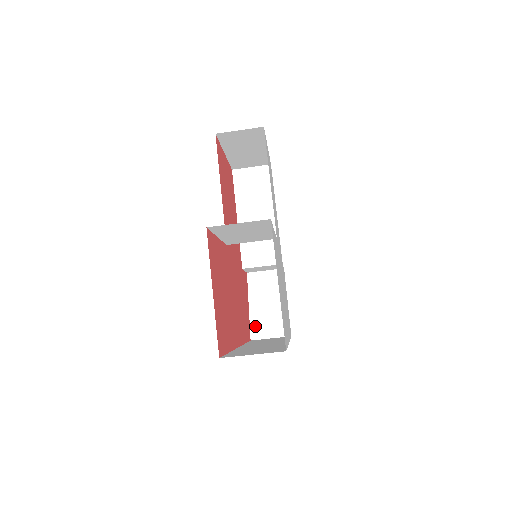
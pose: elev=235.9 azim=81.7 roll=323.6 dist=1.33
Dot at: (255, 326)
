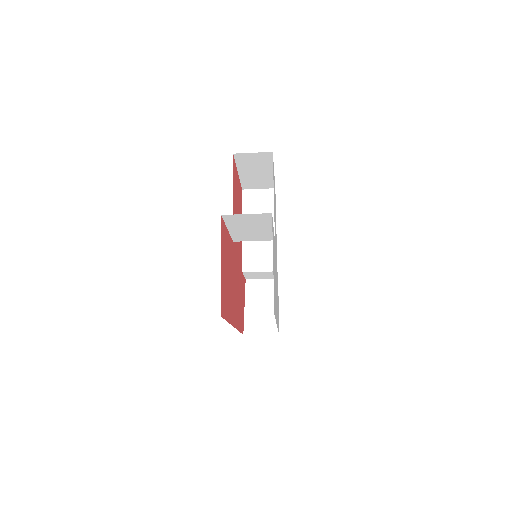
Dot at: (248, 323)
